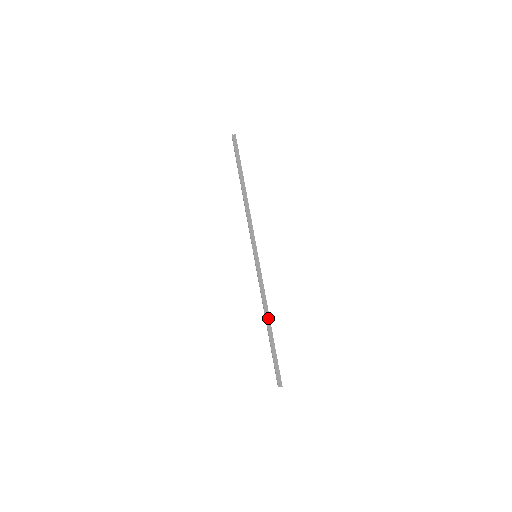
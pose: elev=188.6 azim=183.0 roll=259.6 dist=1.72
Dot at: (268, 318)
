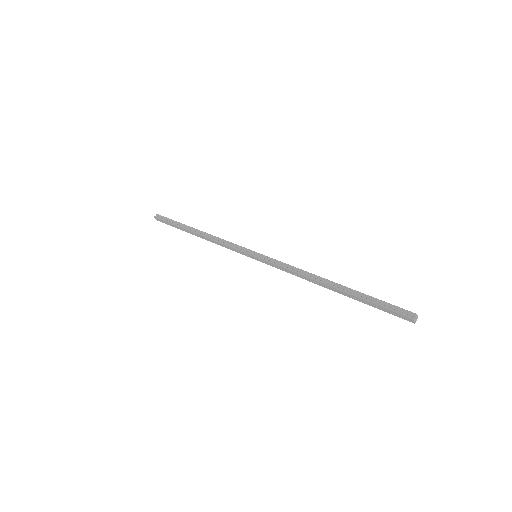
Dot at: (322, 280)
